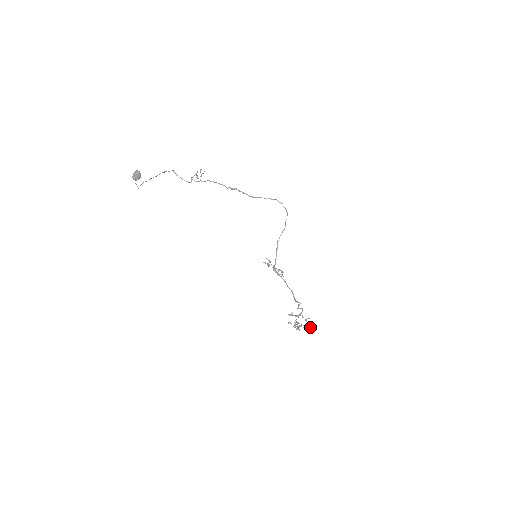
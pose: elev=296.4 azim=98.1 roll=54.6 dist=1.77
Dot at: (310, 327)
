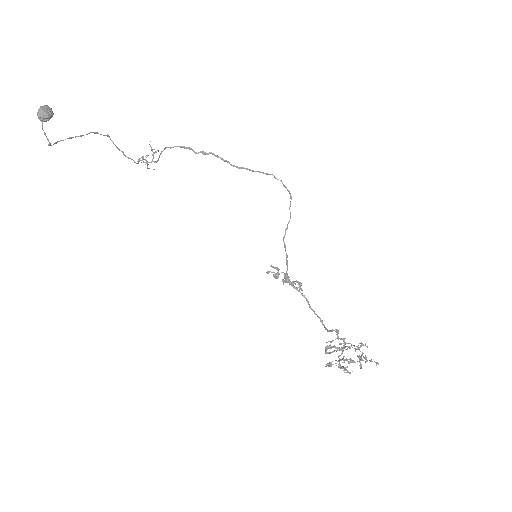
Dot at: occluded
